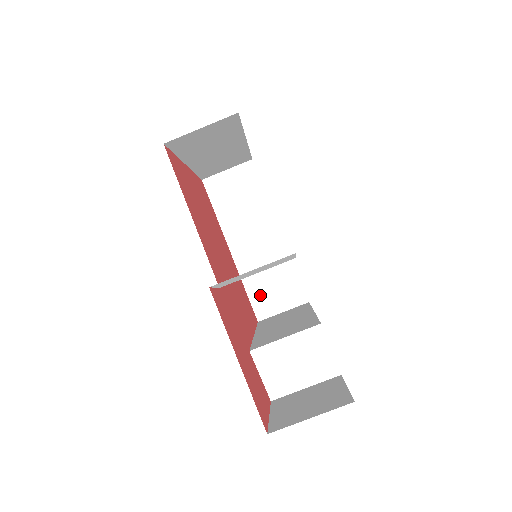
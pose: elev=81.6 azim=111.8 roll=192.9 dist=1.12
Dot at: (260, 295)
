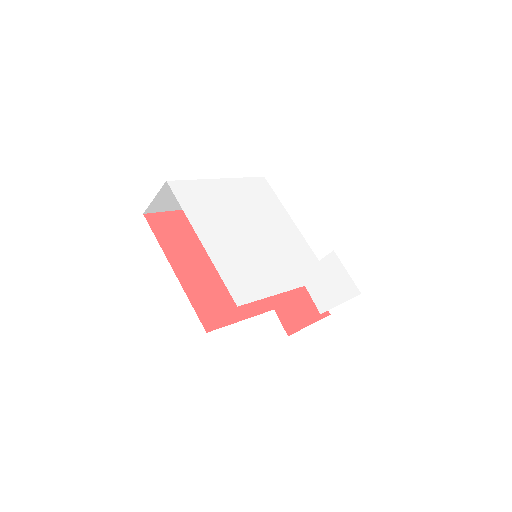
Dot at: occluded
